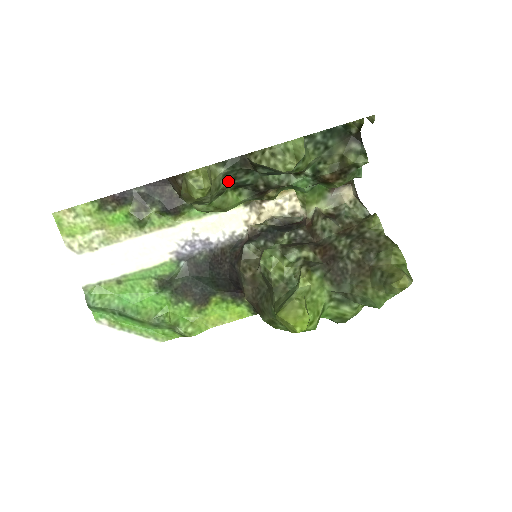
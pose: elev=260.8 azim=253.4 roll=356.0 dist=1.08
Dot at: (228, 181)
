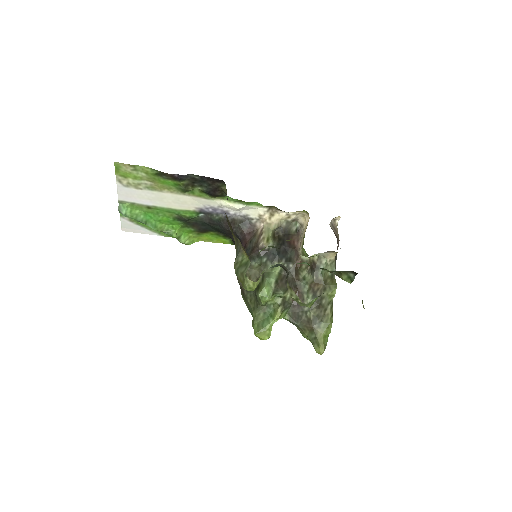
Dot at: occluded
